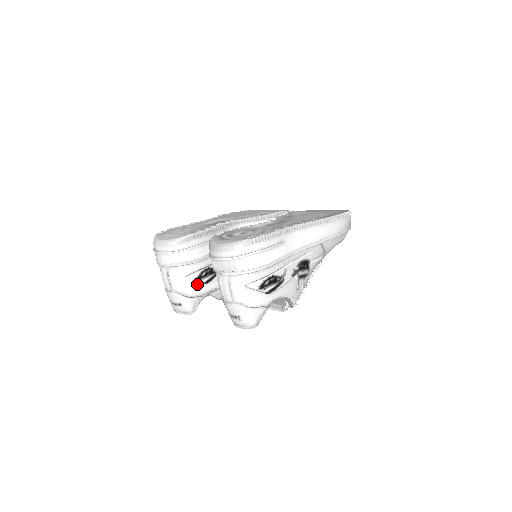
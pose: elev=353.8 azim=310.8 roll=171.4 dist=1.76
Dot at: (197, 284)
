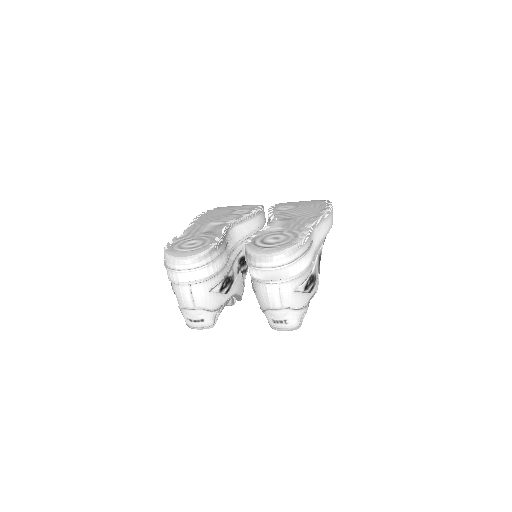
Dot at: (219, 296)
